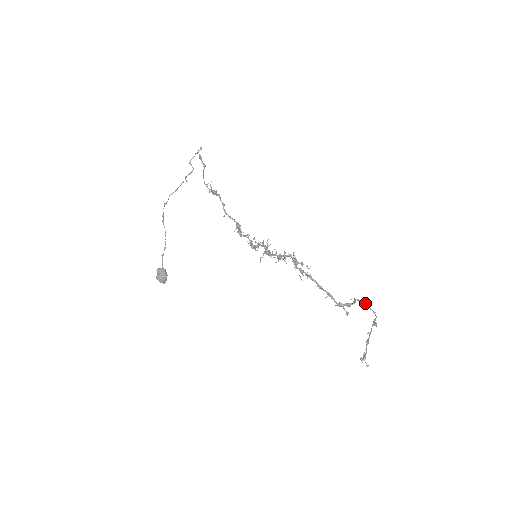
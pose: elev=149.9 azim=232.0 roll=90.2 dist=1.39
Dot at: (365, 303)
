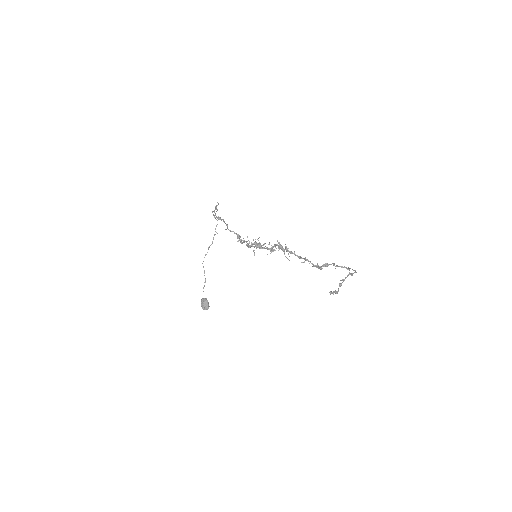
Dot at: (348, 267)
